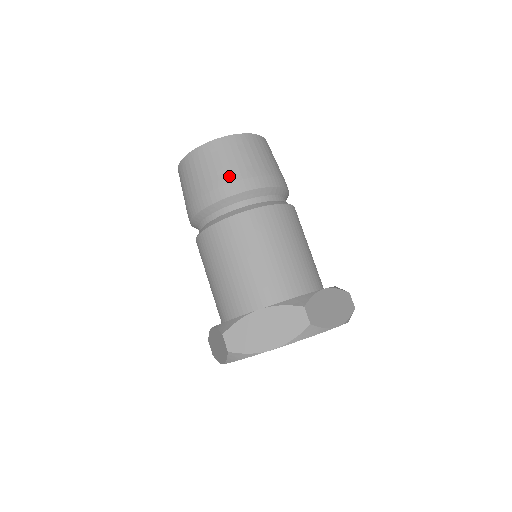
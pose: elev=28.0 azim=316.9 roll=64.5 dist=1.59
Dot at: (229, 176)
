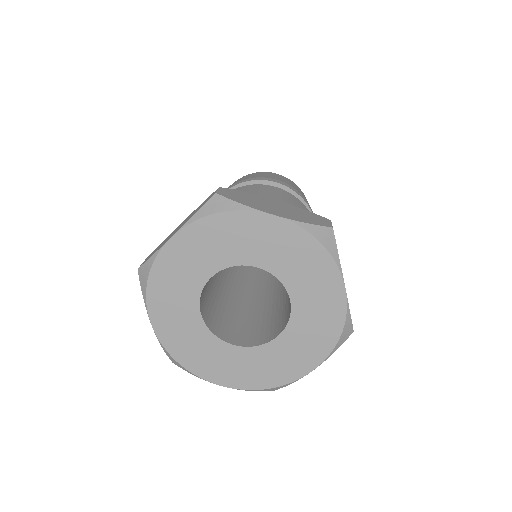
Dot at: (287, 183)
